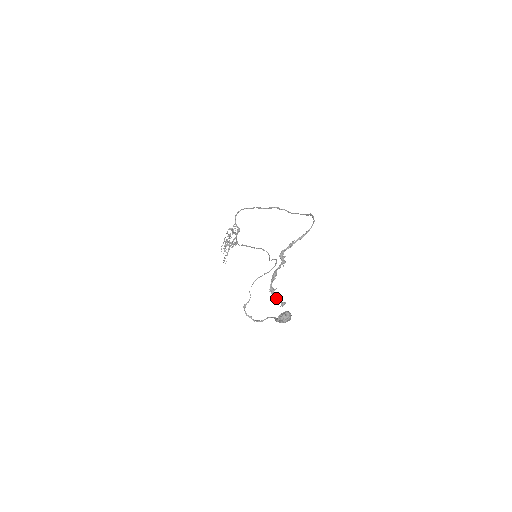
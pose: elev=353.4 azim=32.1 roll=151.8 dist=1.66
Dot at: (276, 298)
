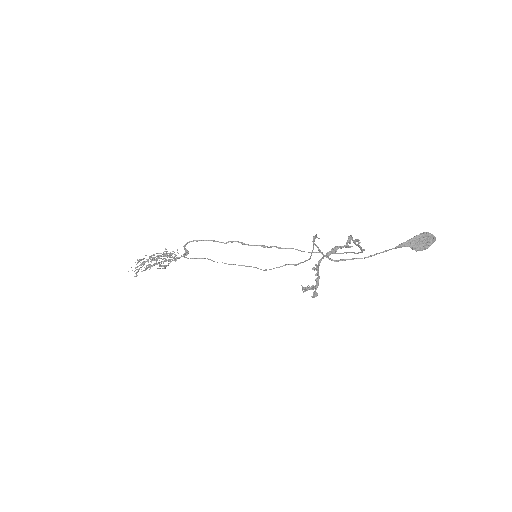
Dot at: (319, 277)
